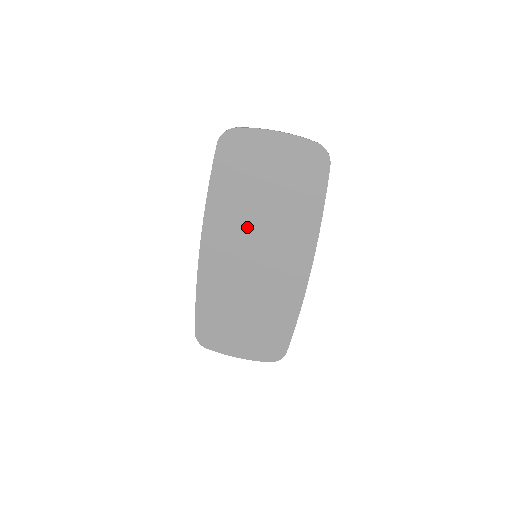
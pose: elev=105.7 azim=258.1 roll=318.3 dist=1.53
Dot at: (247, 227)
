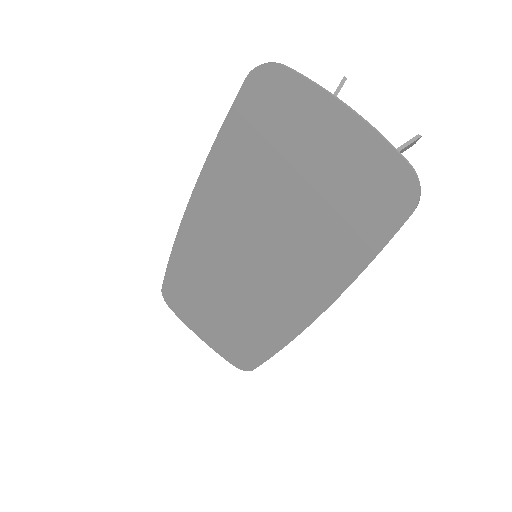
Dot at: (253, 219)
